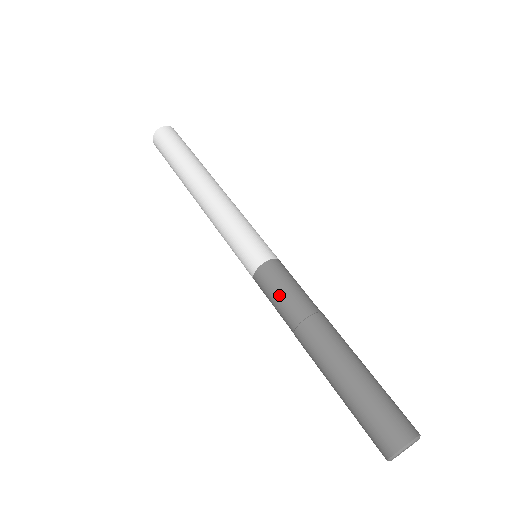
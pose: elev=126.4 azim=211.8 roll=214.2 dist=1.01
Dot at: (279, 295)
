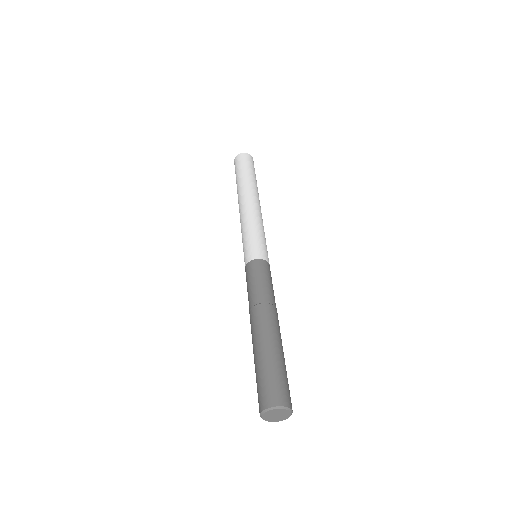
Dot at: (259, 281)
